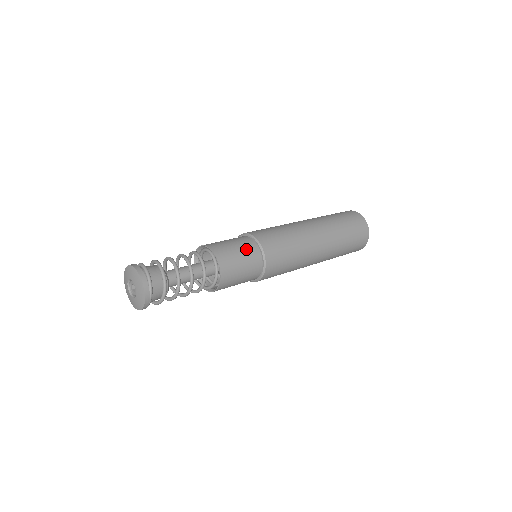
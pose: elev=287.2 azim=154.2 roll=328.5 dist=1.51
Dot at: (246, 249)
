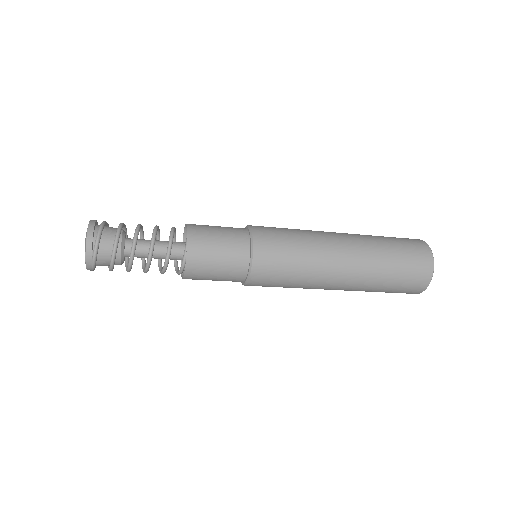
Dot at: (232, 248)
